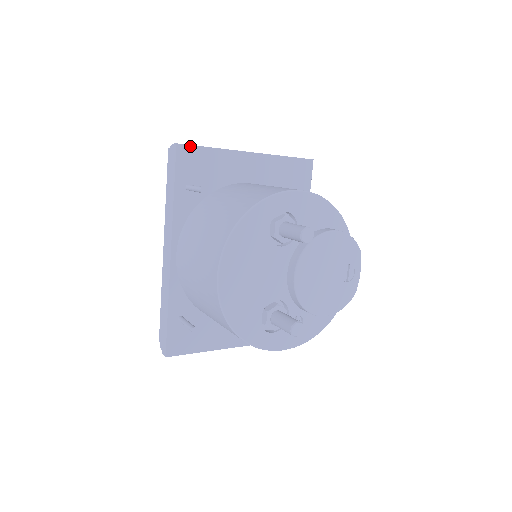
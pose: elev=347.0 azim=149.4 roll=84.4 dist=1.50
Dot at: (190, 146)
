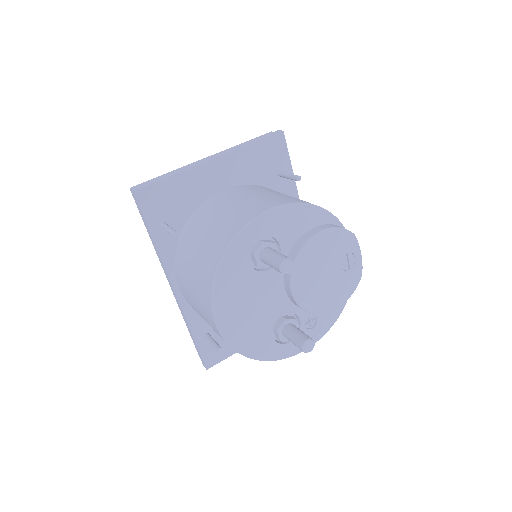
Dot at: (148, 186)
